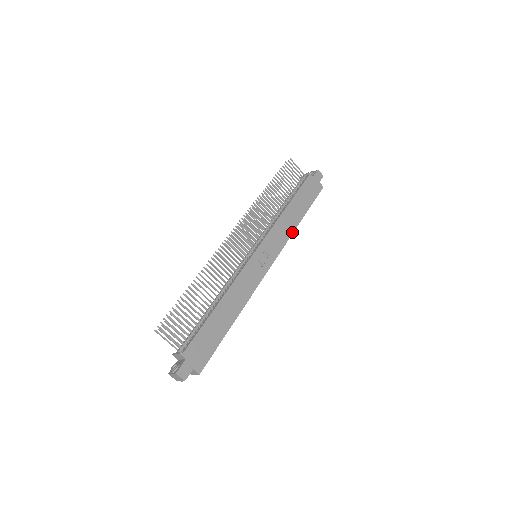
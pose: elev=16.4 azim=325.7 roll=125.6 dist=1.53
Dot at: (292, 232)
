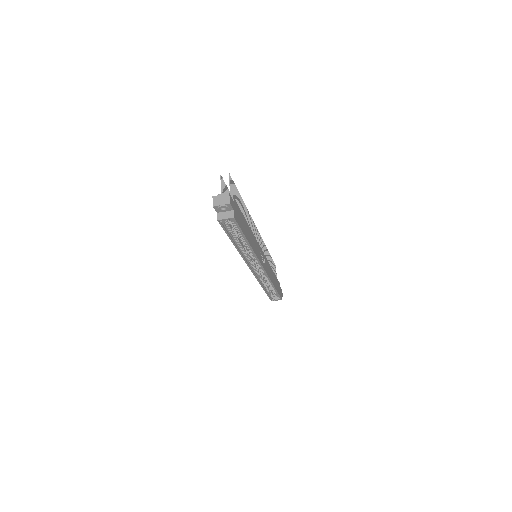
Dot at: (271, 281)
